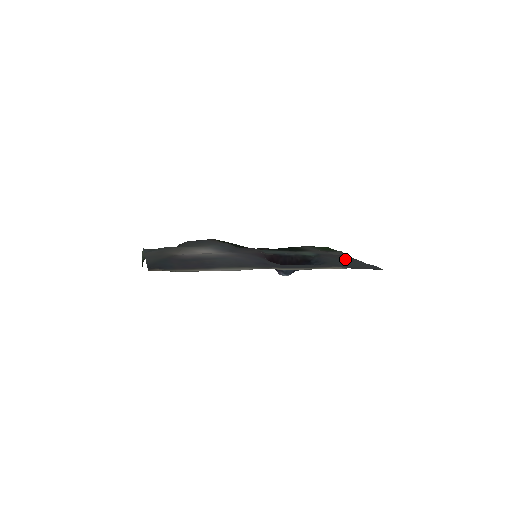
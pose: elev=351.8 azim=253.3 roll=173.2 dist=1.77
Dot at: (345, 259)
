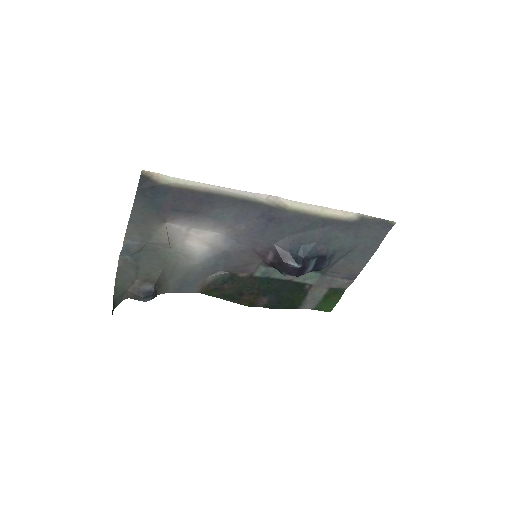
Dot at: (353, 261)
